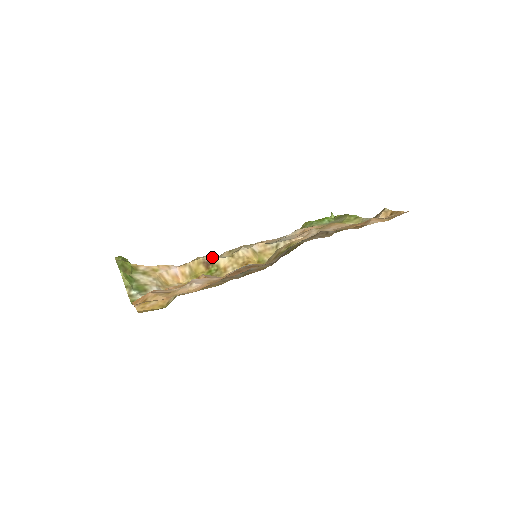
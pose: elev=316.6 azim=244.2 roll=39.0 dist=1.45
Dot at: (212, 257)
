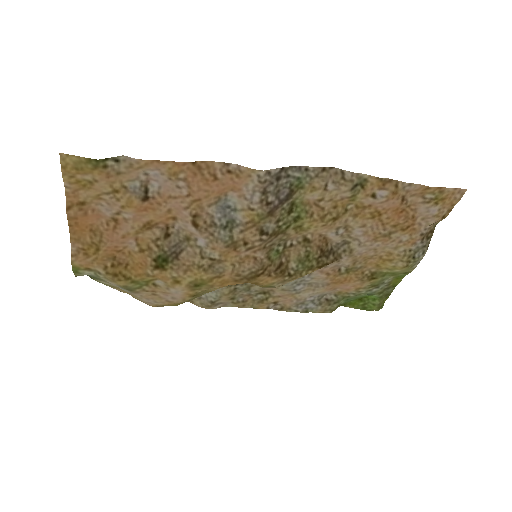
Dot at: occluded
